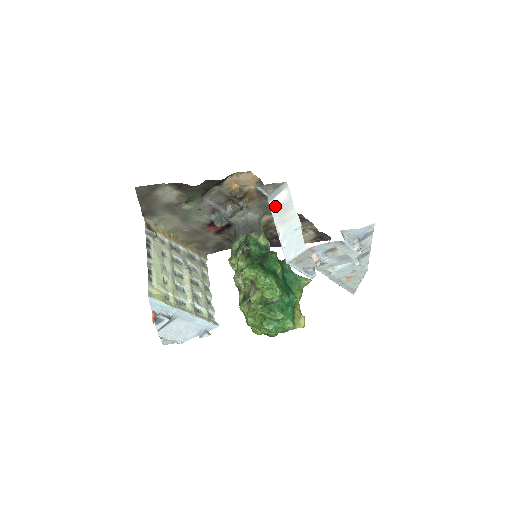
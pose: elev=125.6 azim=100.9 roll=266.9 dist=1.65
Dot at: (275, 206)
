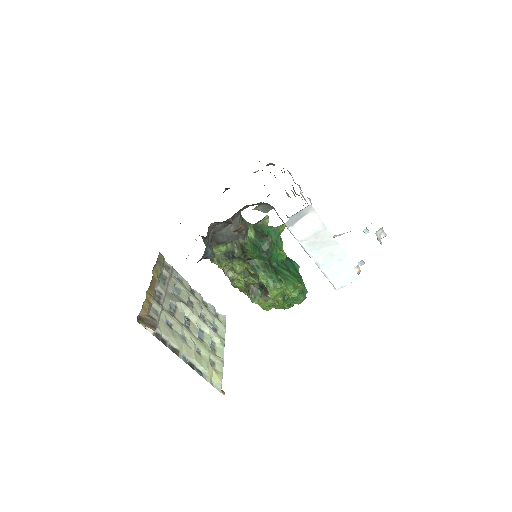
Dot at: (301, 234)
